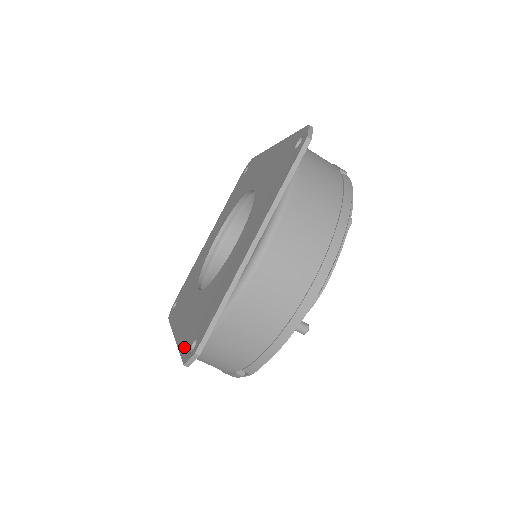
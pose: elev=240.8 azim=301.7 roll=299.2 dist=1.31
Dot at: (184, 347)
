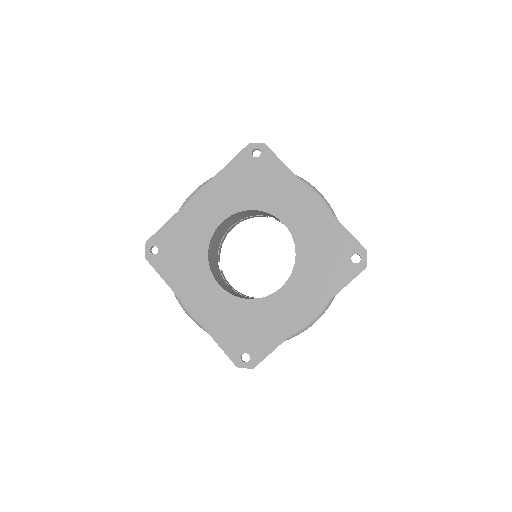
Dot at: (227, 347)
